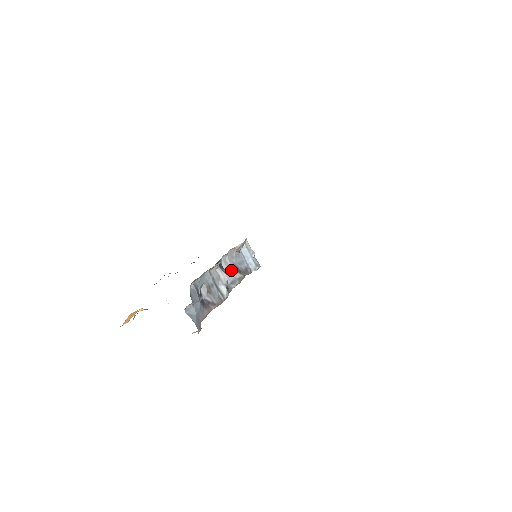
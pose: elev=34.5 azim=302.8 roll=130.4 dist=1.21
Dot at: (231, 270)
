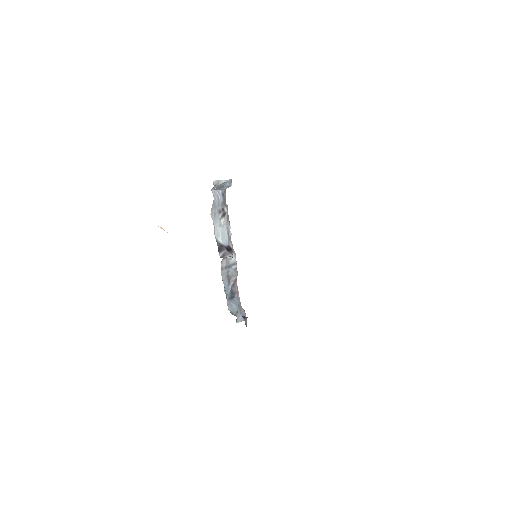
Dot at: (222, 227)
